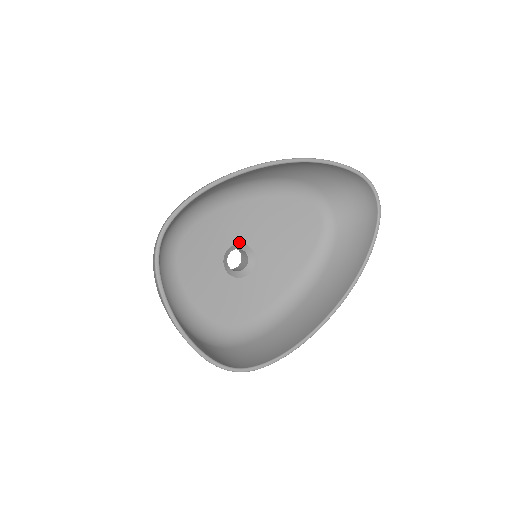
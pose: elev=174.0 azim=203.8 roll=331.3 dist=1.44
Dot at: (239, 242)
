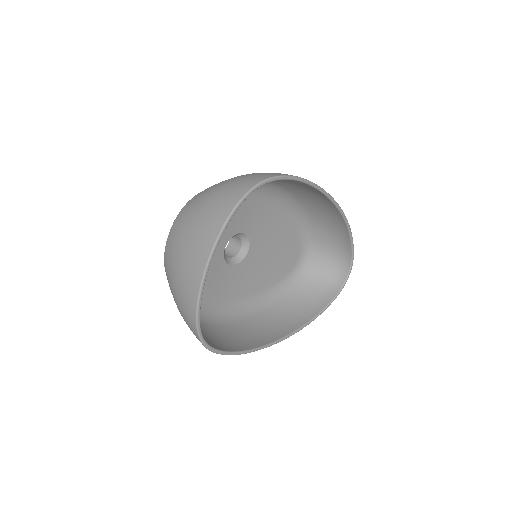
Dot at: (248, 234)
